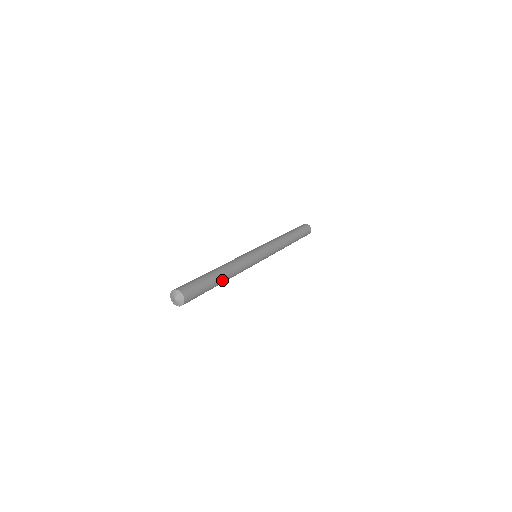
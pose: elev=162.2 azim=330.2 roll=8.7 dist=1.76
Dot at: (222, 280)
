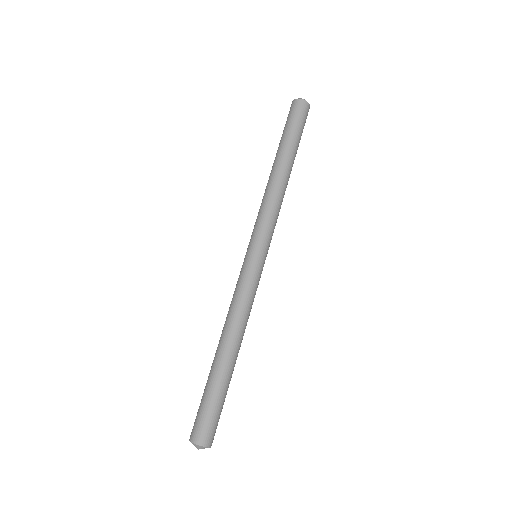
Dot at: occluded
